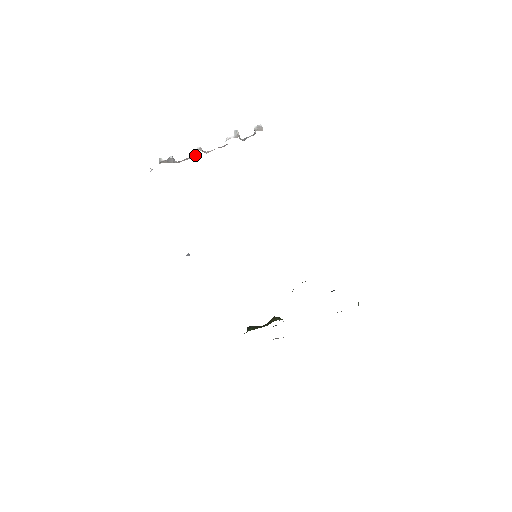
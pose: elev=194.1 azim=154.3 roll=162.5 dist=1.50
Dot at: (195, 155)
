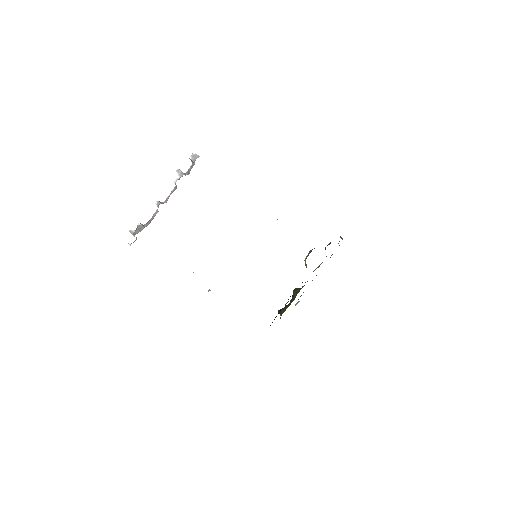
Dot at: (157, 210)
